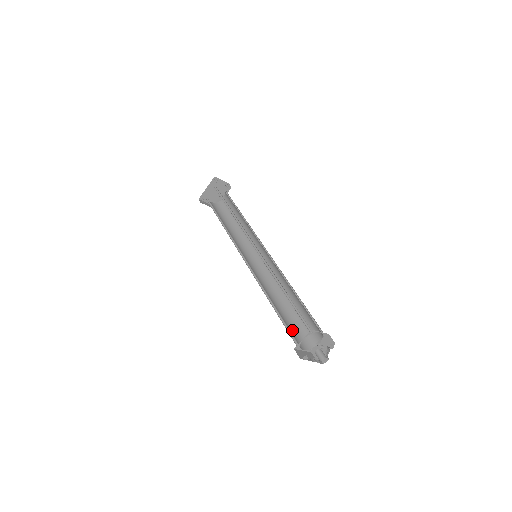
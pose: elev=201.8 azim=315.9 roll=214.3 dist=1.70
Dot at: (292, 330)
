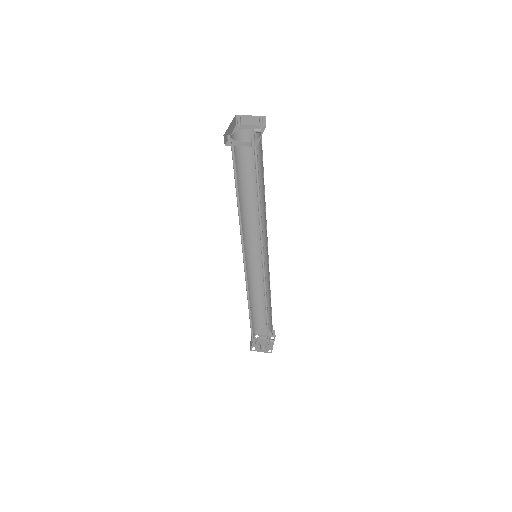
Dot at: (265, 315)
